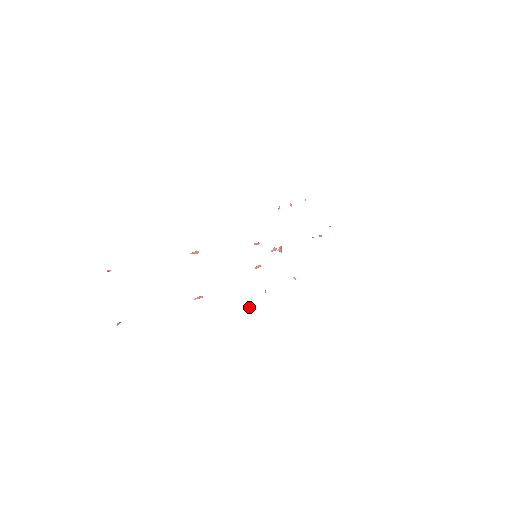
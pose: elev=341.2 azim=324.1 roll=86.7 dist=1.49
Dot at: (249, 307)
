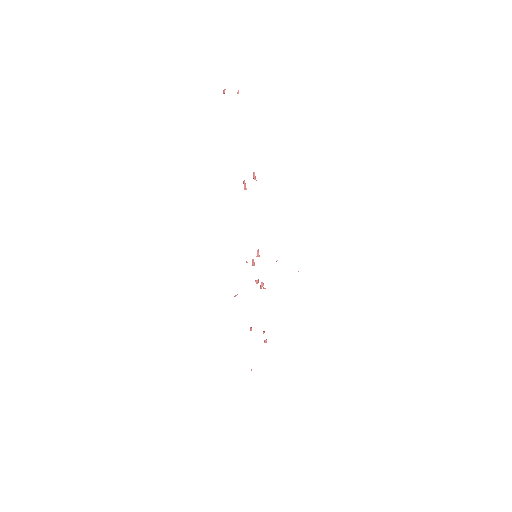
Dot at: (246, 261)
